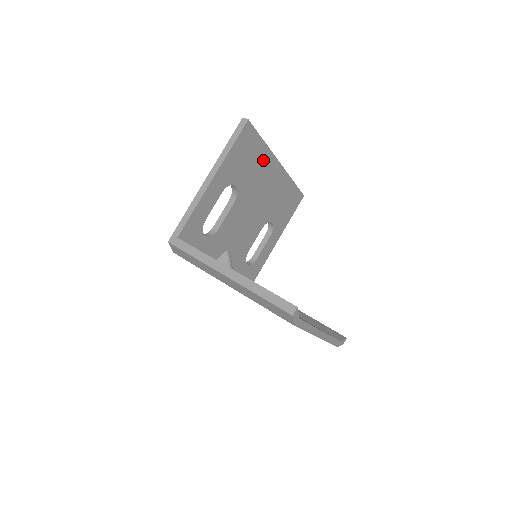
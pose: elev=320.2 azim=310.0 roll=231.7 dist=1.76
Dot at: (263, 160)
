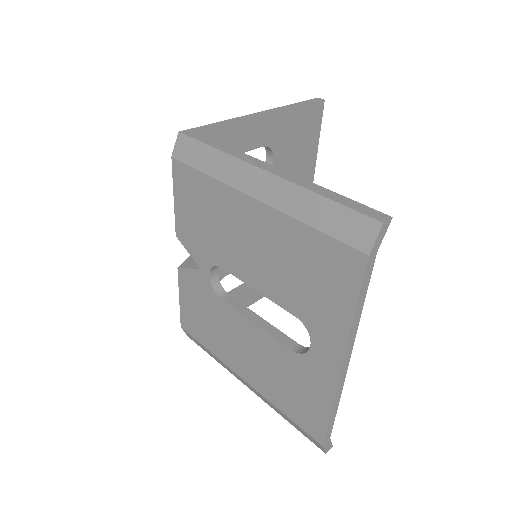
Dot at: (305, 169)
